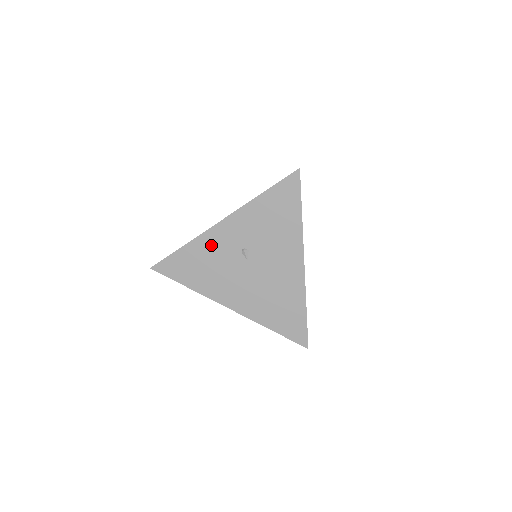
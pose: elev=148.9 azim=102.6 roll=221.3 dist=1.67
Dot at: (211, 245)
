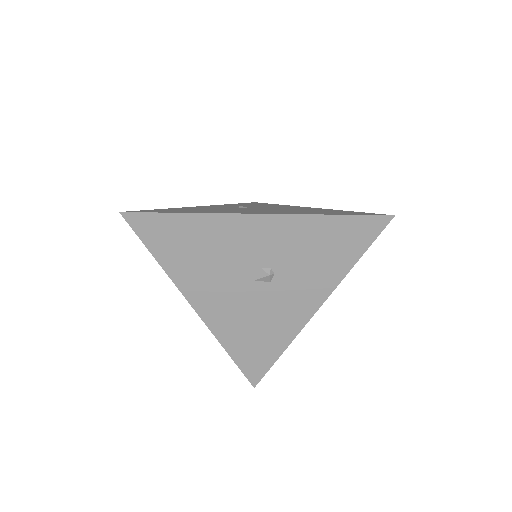
Dot at: (199, 208)
